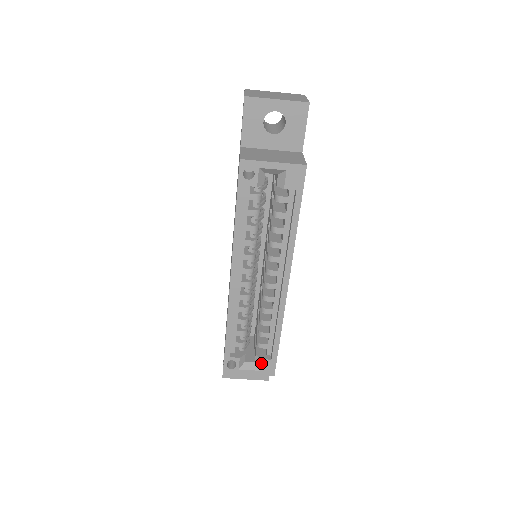
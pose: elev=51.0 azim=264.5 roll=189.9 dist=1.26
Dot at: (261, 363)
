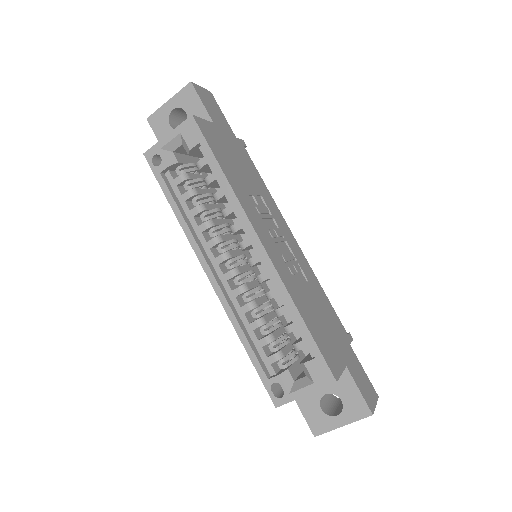
Dot at: (308, 370)
